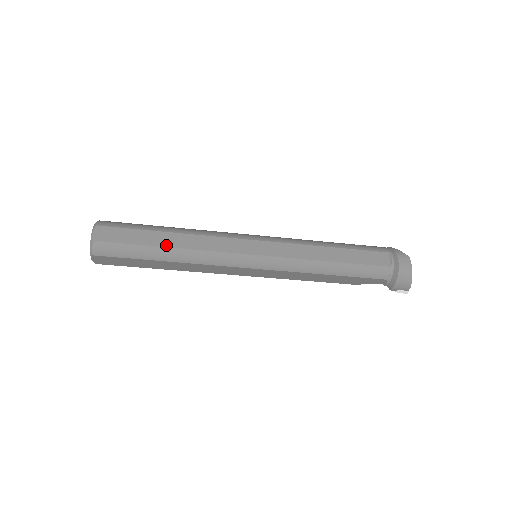
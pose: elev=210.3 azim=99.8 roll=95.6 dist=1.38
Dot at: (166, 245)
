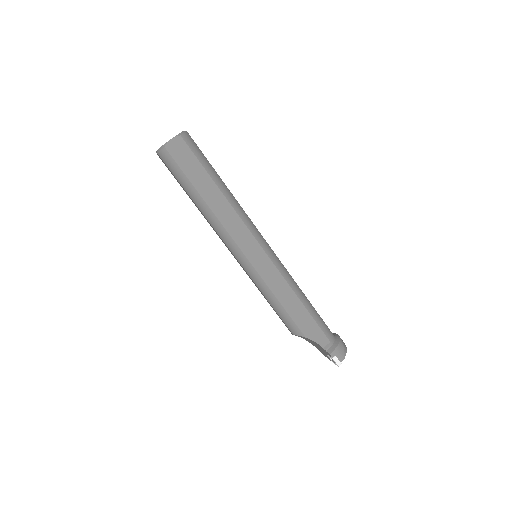
Dot at: (224, 183)
